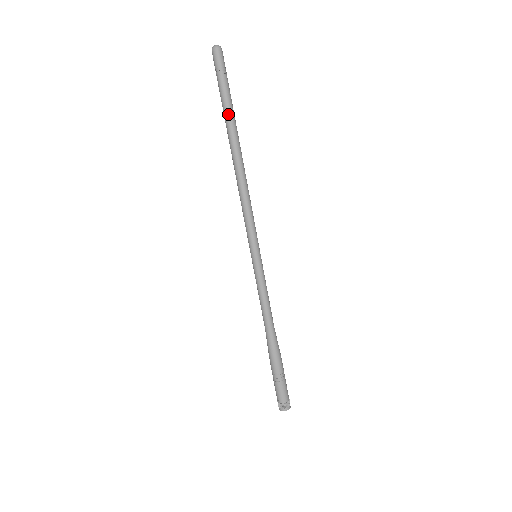
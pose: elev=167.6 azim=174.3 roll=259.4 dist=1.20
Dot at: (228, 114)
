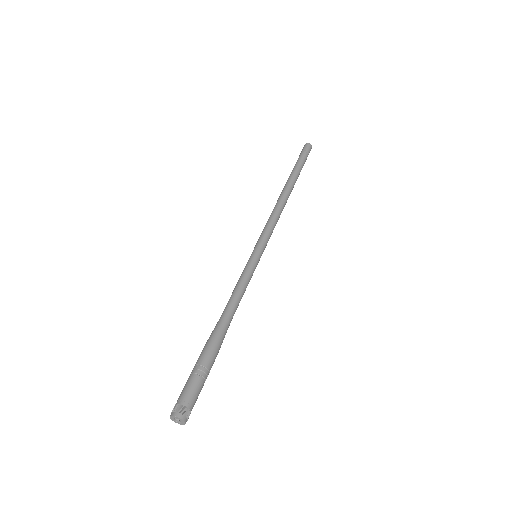
Dot at: (299, 172)
